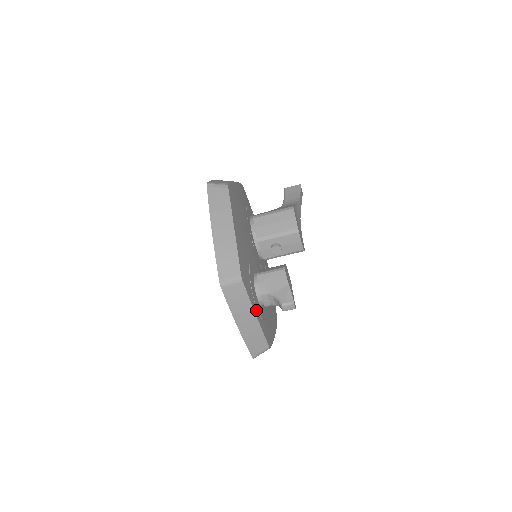
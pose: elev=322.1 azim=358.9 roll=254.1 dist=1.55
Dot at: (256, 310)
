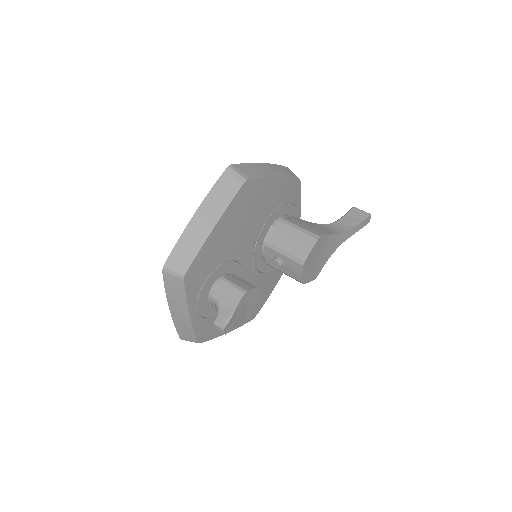
Dot at: (194, 308)
